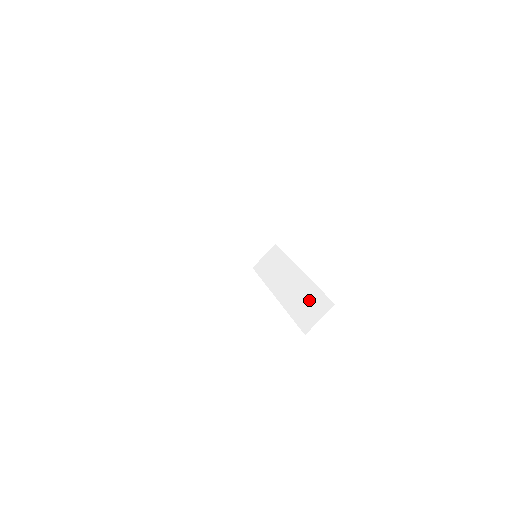
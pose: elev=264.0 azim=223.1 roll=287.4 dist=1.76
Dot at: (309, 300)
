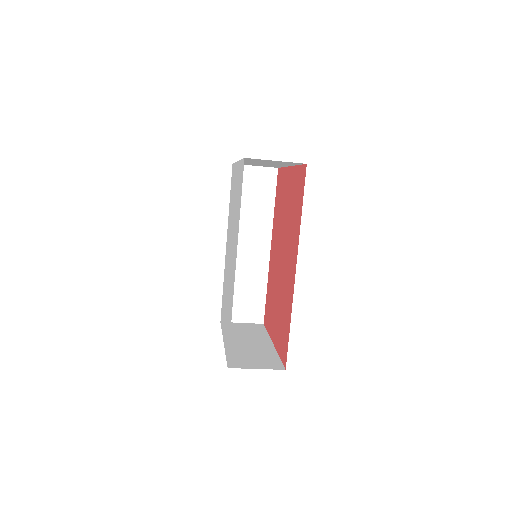
Dot at: (250, 293)
